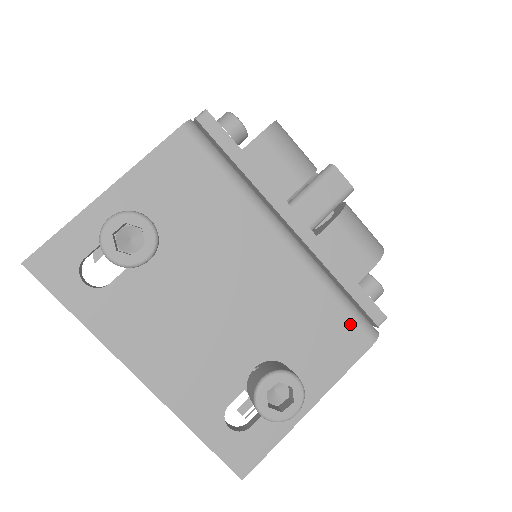
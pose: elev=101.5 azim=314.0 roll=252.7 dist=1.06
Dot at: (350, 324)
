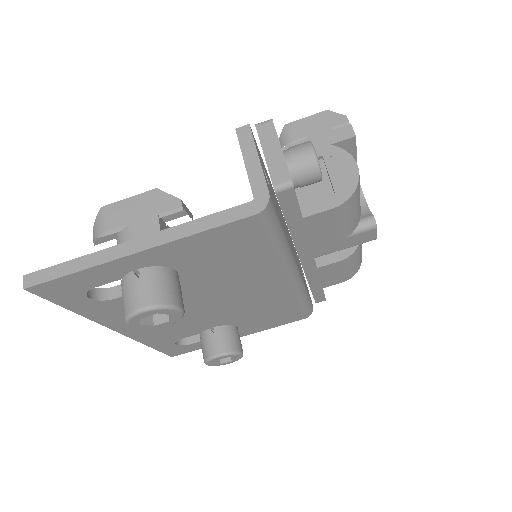
Dot at: (298, 313)
